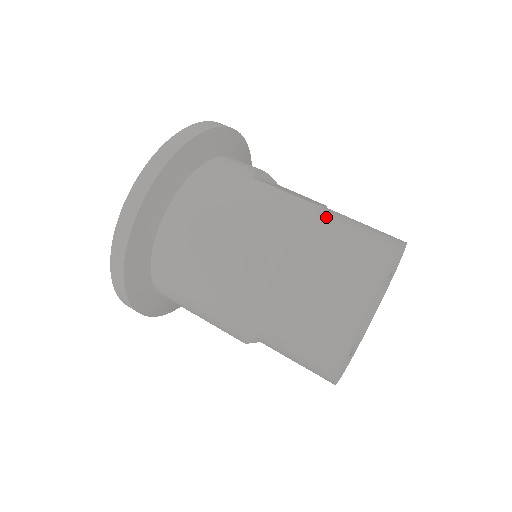
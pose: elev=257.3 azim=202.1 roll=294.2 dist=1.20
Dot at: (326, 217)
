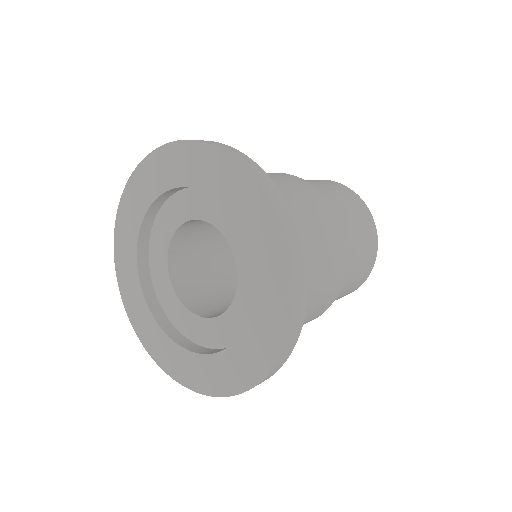
Dot at: (348, 262)
